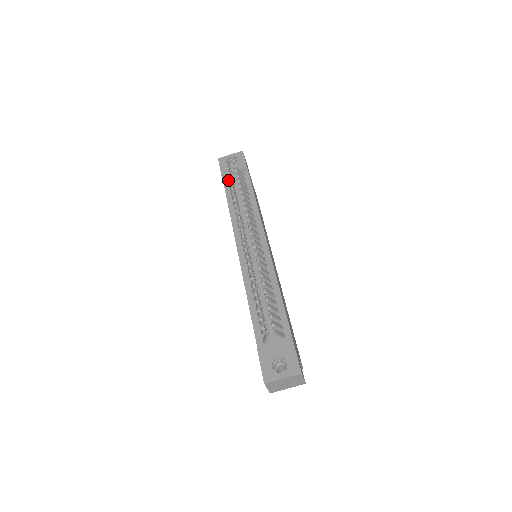
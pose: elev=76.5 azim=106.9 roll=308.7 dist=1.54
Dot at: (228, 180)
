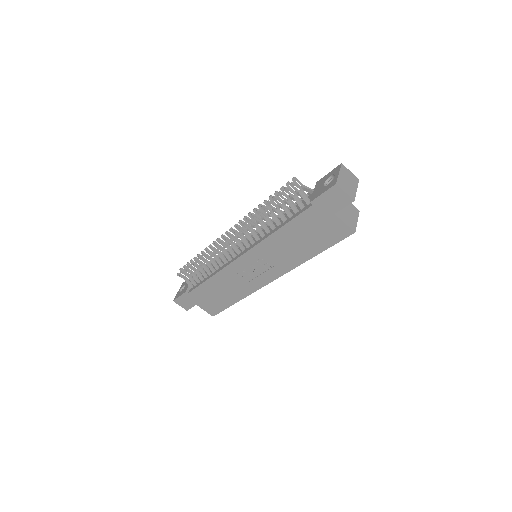
Dot at: (192, 287)
